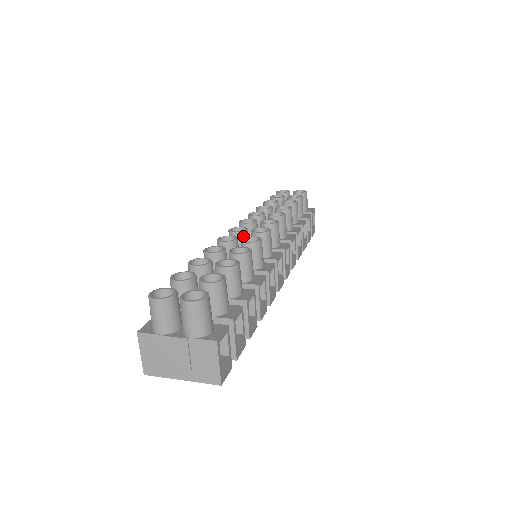
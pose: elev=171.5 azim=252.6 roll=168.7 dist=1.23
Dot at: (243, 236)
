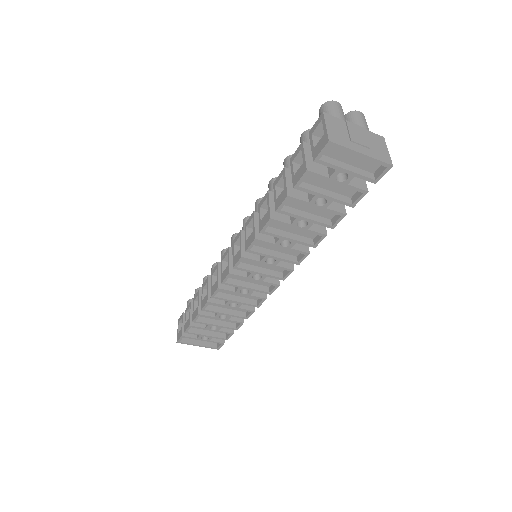
Dot at: occluded
